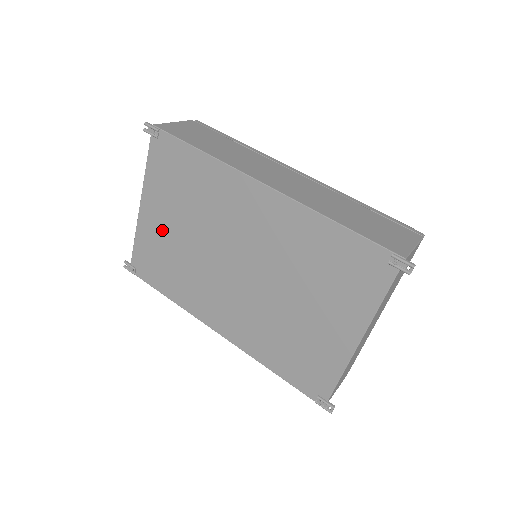
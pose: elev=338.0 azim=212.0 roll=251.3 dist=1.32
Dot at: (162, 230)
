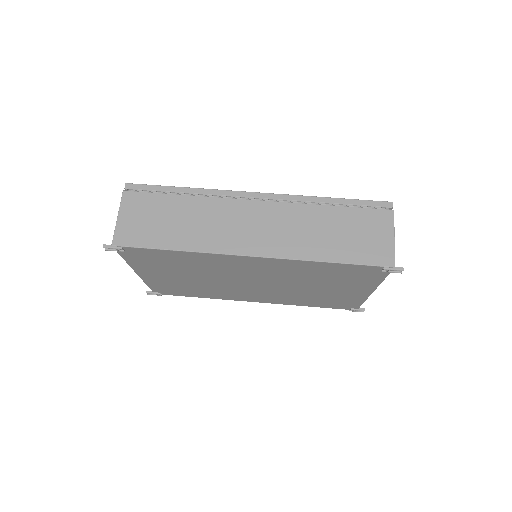
Dot at: (170, 280)
